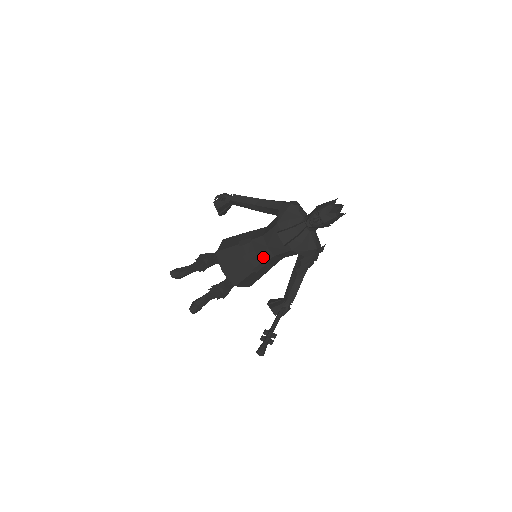
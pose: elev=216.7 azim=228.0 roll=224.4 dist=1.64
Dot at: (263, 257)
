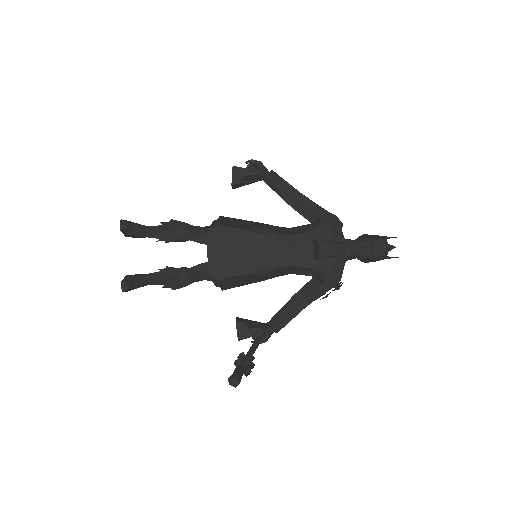
Dot at: (276, 260)
